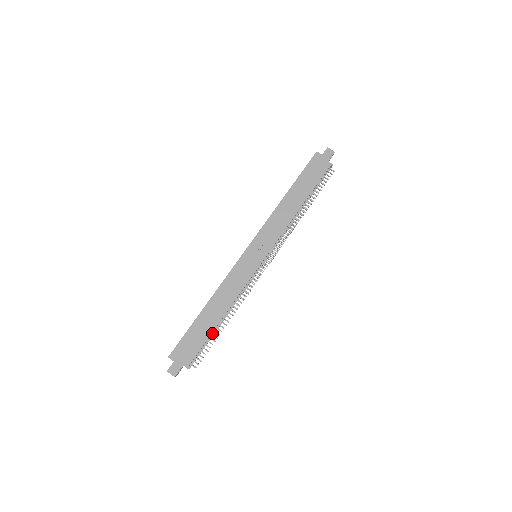
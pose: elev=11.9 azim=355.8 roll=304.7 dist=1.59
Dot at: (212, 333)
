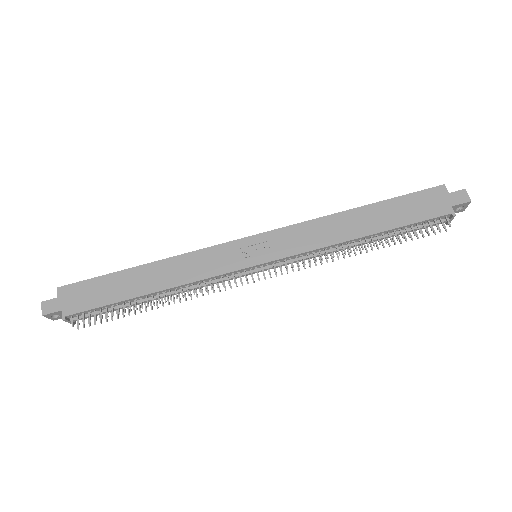
Dot at: (127, 303)
